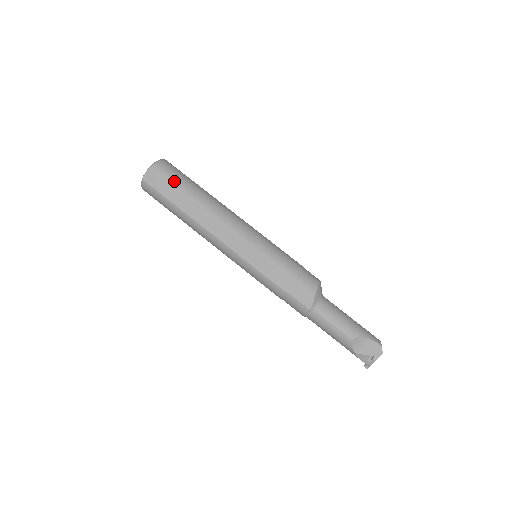
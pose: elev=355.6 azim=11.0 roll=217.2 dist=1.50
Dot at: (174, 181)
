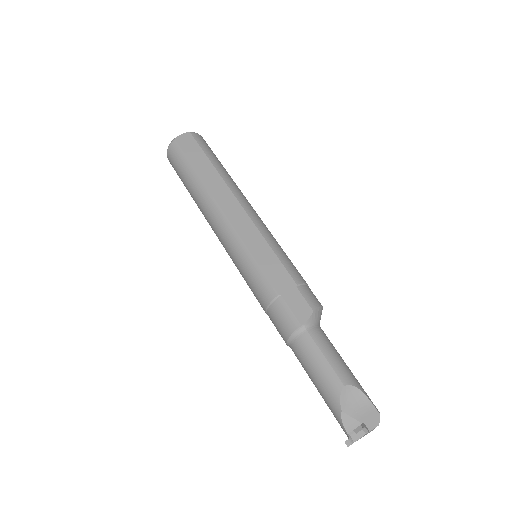
Dot at: (206, 151)
